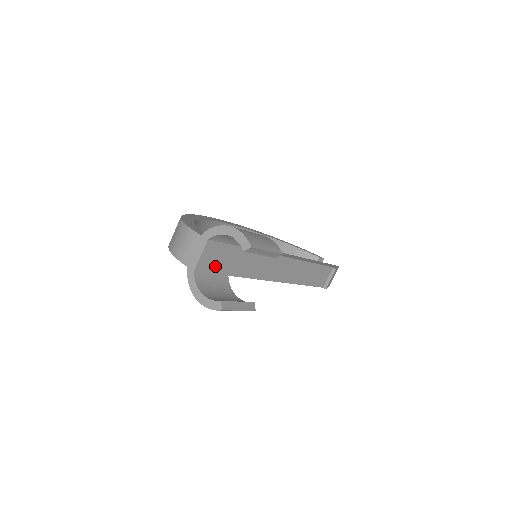
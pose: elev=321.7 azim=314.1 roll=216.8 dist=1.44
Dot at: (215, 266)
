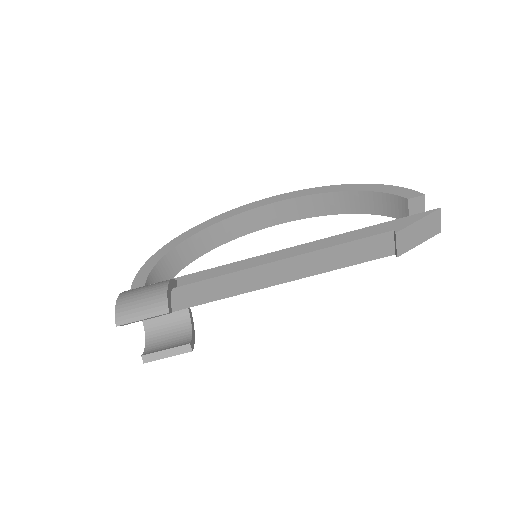
Dot at: occluded
